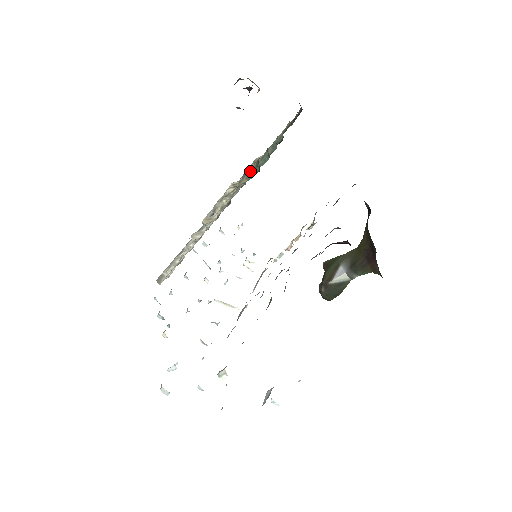
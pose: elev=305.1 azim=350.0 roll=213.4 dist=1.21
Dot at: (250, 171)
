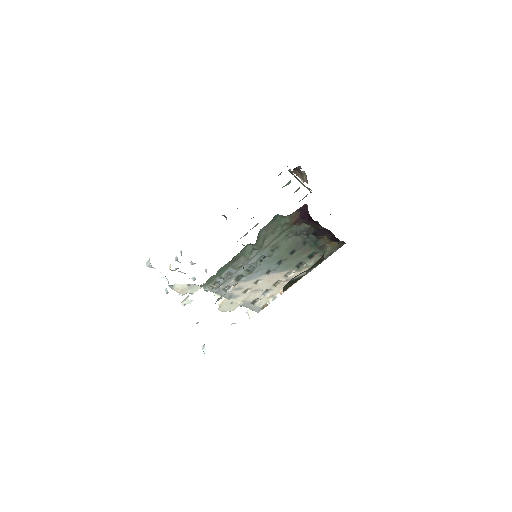
Dot at: occluded
